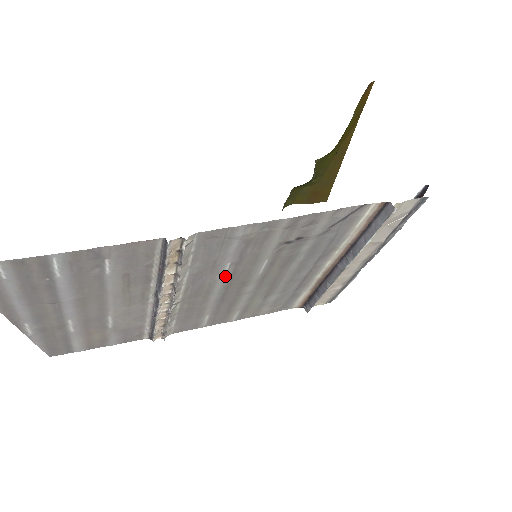
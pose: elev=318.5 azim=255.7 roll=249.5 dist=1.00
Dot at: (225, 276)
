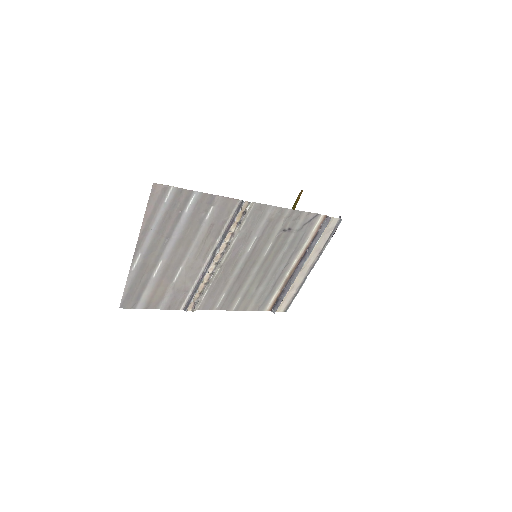
Dot at: (250, 250)
